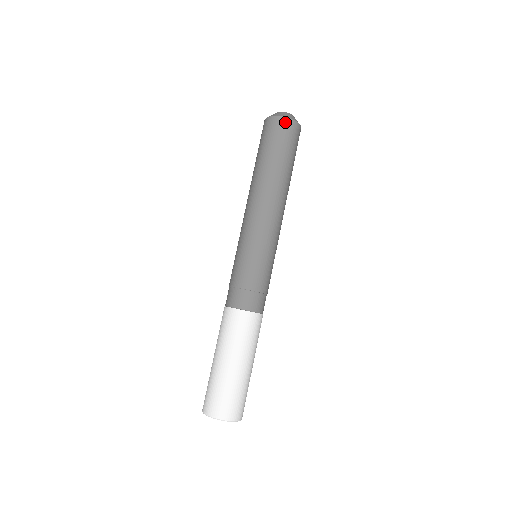
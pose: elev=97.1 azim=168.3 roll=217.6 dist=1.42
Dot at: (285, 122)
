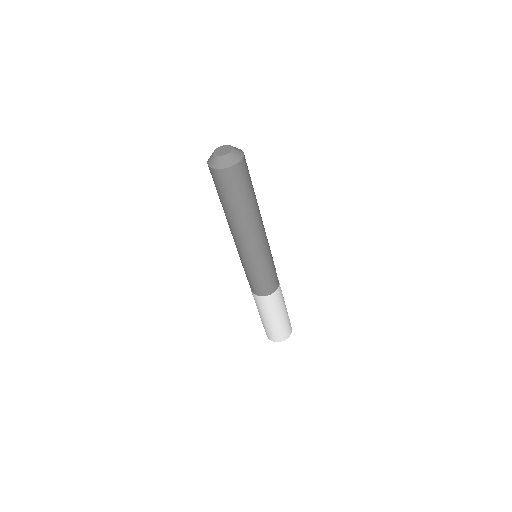
Dot at: (223, 173)
